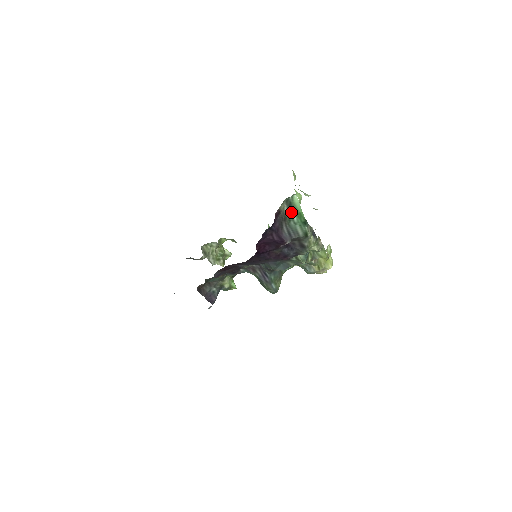
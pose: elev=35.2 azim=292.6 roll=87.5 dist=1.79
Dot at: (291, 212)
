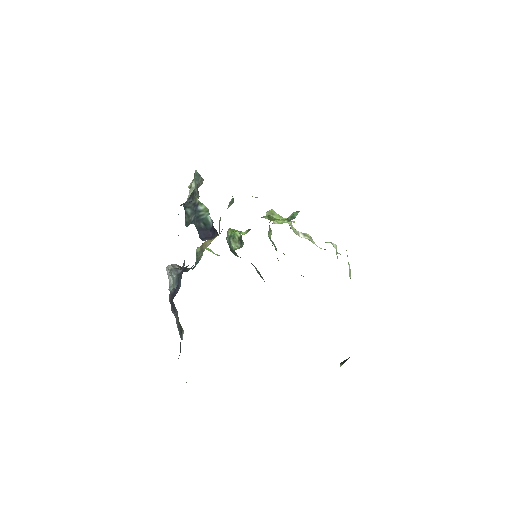
Dot at: occluded
